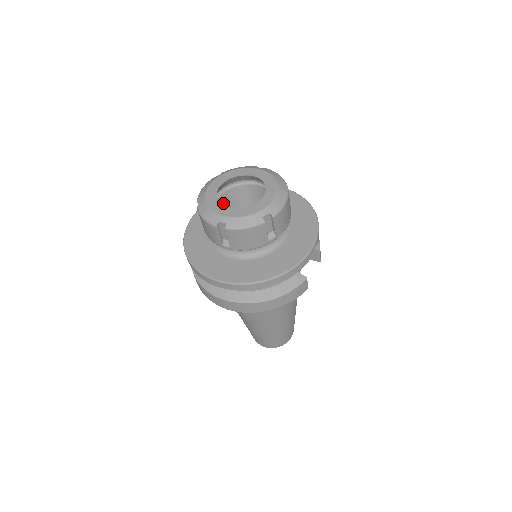
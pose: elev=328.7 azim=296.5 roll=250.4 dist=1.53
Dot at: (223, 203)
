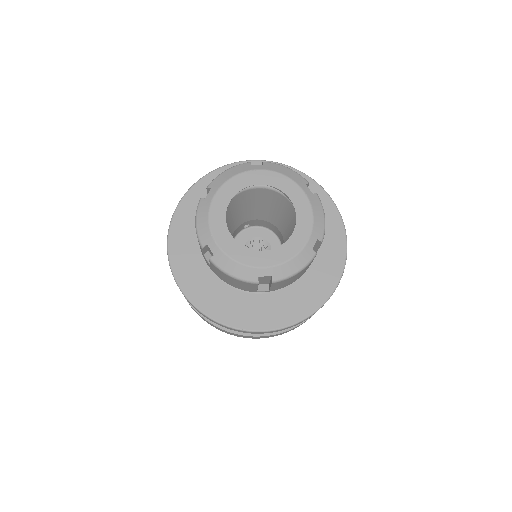
Dot at: occluded
